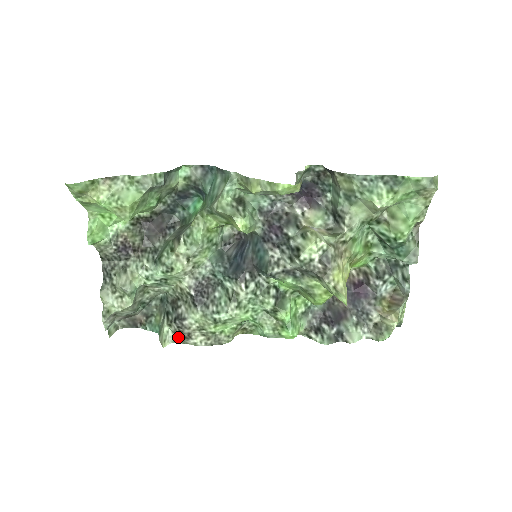
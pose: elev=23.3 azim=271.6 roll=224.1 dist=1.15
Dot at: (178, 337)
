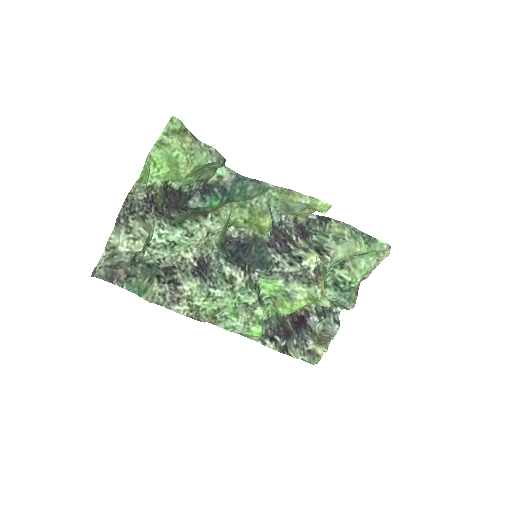
Dot at: (165, 299)
